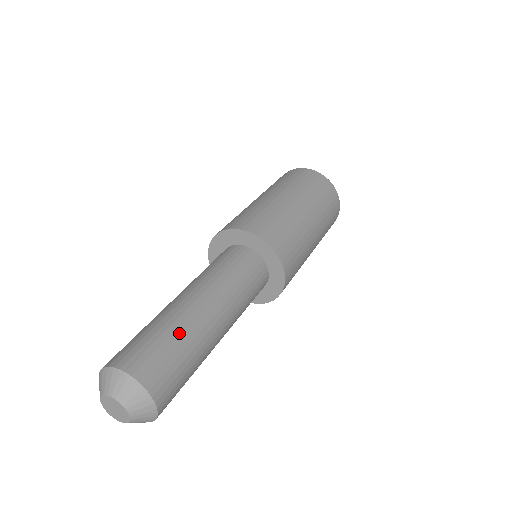
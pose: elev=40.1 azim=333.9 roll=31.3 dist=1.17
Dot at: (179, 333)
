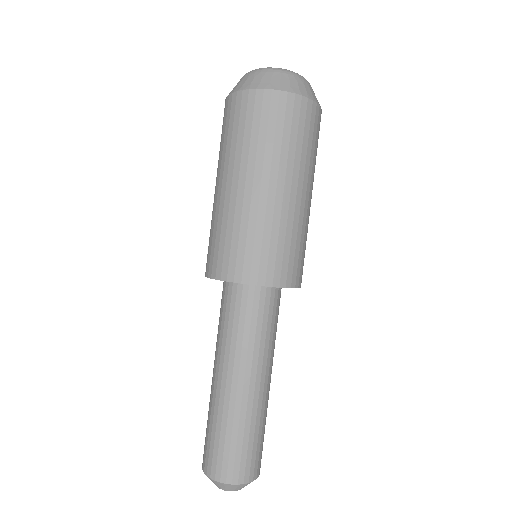
Dot at: (237, 427)
